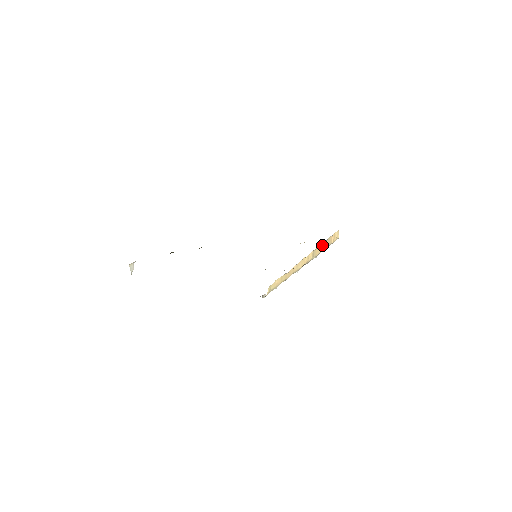
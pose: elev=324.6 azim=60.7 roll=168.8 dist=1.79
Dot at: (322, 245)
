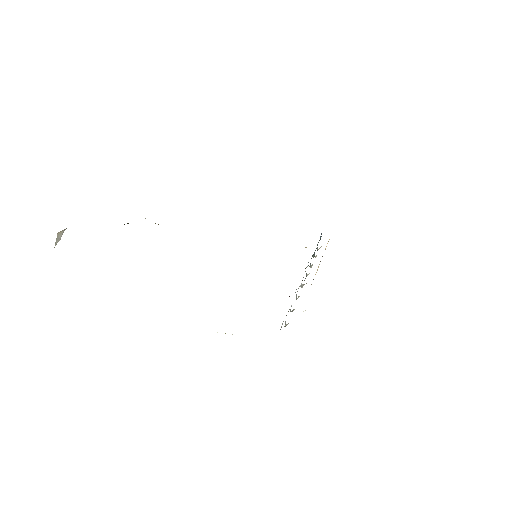
Dot at: occluded
